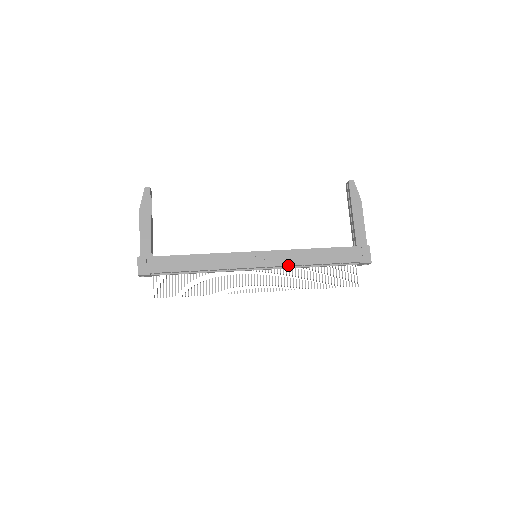
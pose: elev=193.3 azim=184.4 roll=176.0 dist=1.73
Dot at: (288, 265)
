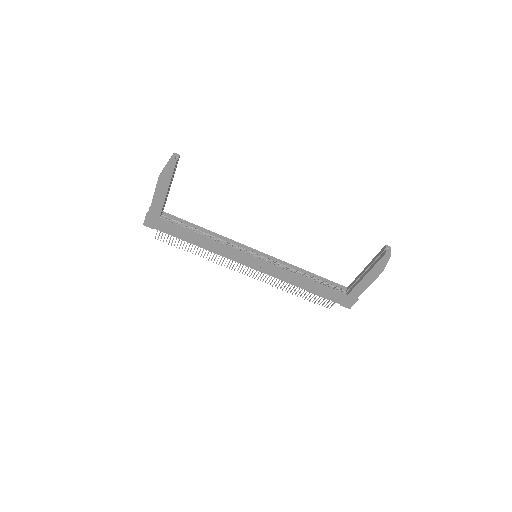
Dot at: (278, 278)
